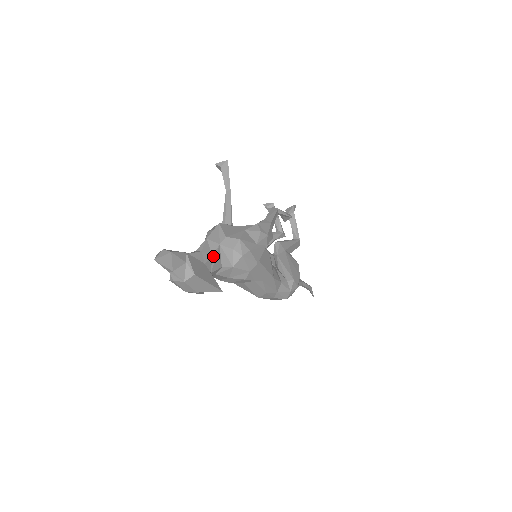
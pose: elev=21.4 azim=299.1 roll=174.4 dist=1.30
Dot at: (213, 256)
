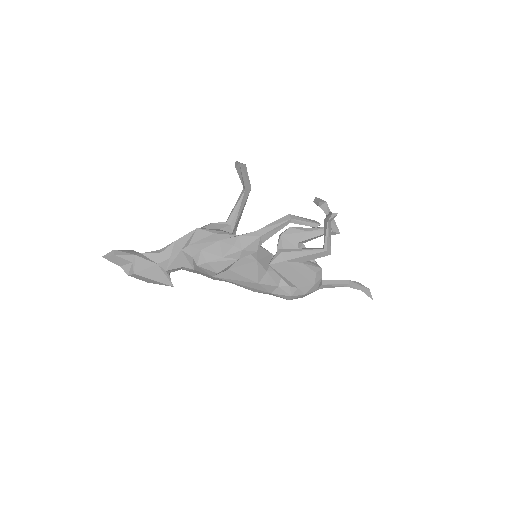
Dot at: (171, 258)
